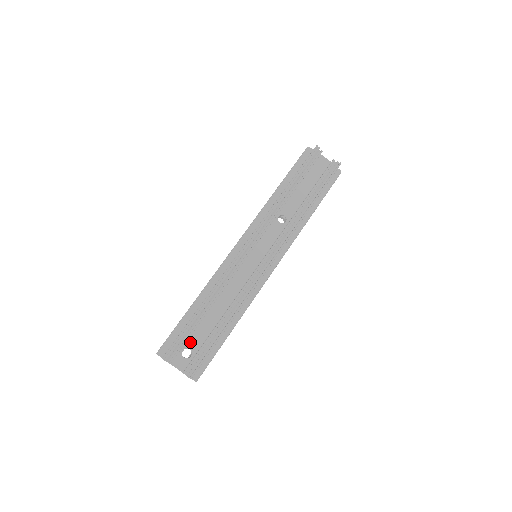
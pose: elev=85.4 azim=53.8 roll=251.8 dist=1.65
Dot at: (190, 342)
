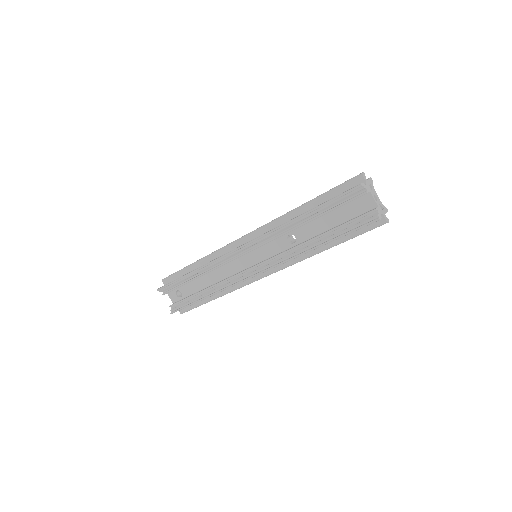
Dot at: (183, 288)
